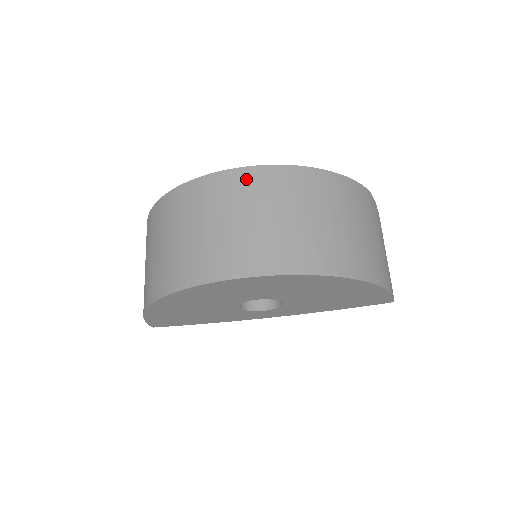
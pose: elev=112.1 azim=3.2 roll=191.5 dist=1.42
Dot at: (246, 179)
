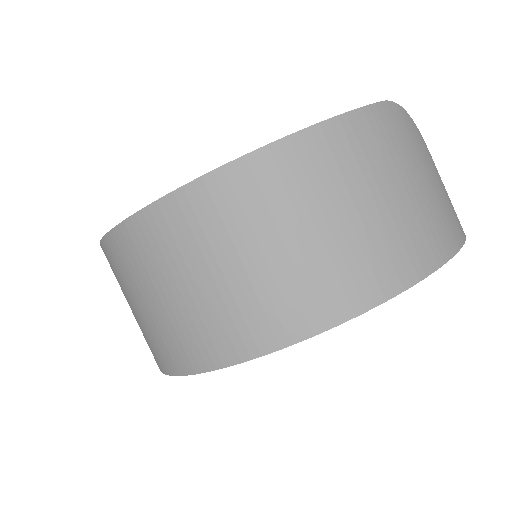
Dot at: (186, 211)
